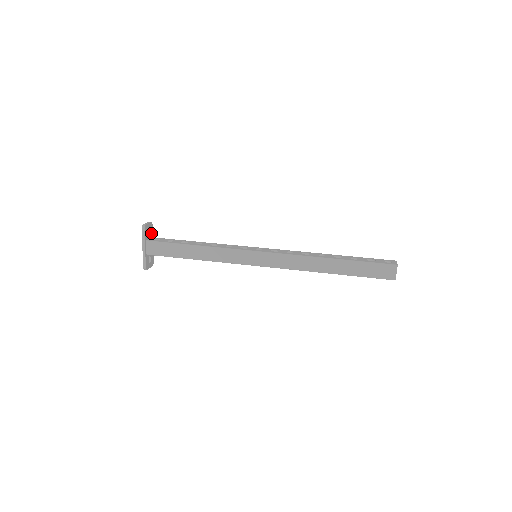
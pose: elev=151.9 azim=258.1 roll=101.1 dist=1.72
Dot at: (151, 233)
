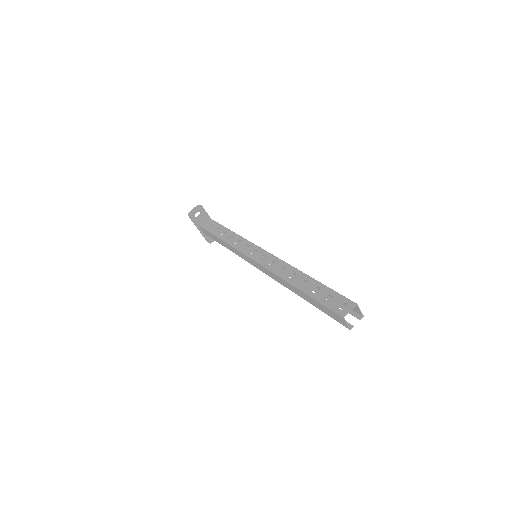
Dot at: (204, 213)
